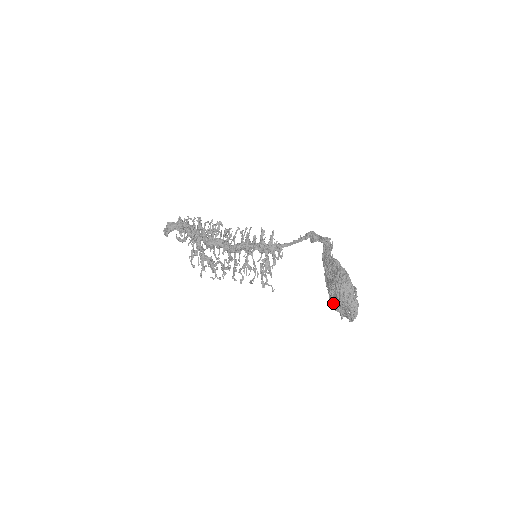
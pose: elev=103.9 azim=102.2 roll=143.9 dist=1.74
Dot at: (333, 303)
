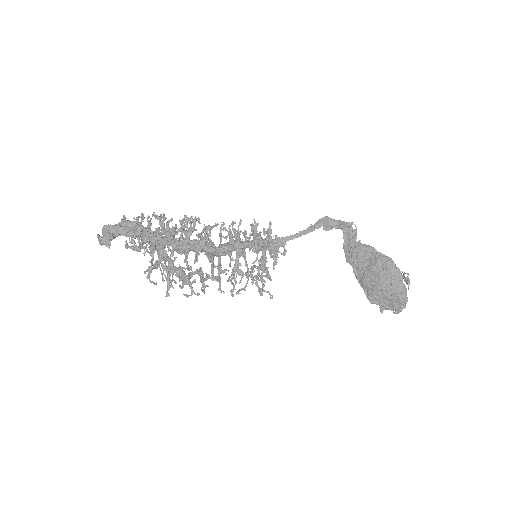
Dot at: (374, 296)
